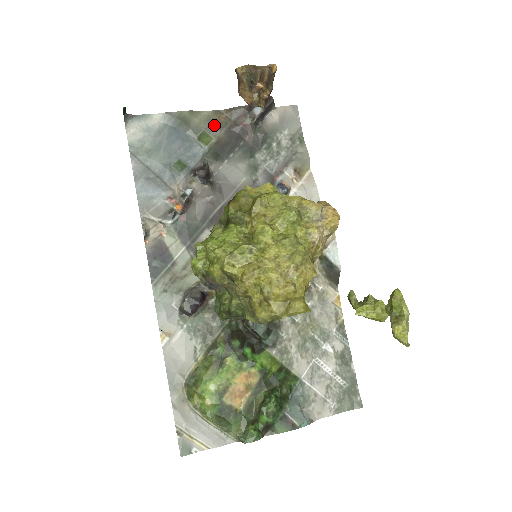
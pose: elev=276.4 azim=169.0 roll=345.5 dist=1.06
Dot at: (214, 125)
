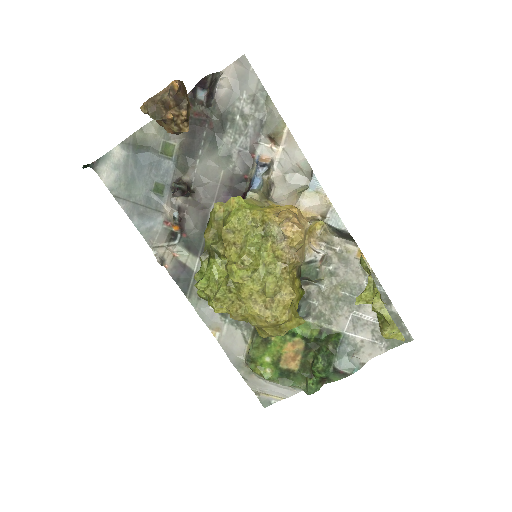
Dot at: occluded
